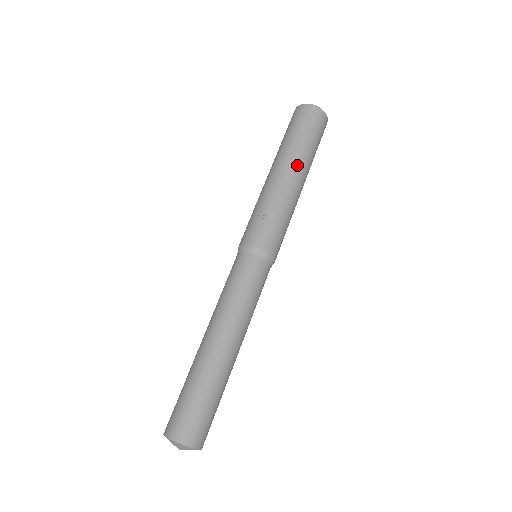
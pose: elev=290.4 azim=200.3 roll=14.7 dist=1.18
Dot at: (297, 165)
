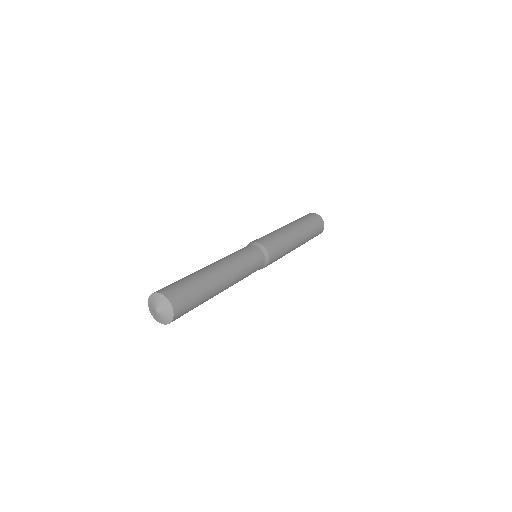
Dot at: (302, 233)
